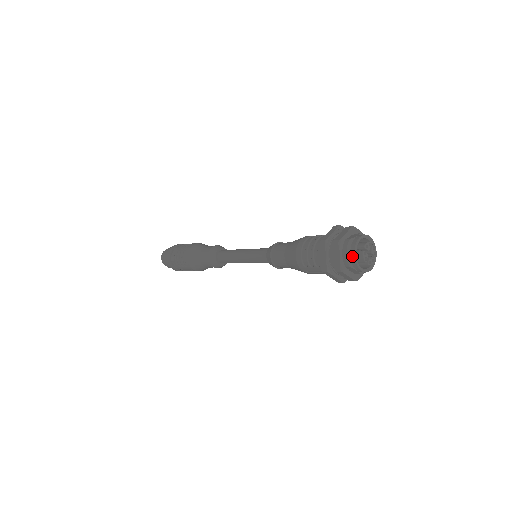
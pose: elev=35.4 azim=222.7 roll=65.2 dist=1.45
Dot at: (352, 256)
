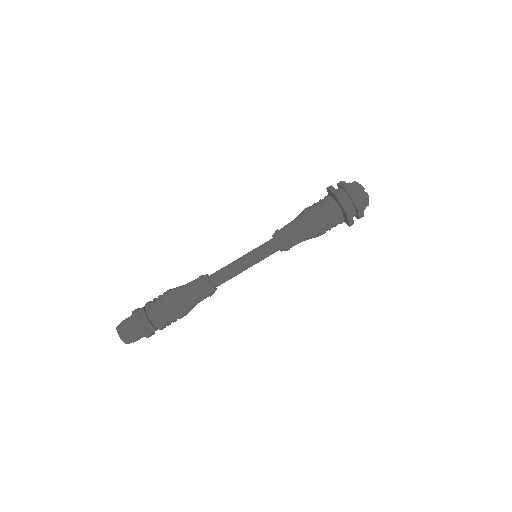
Dot at: (355, 183)
